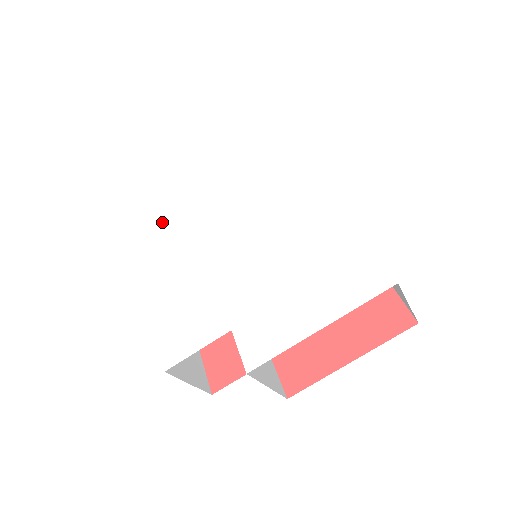
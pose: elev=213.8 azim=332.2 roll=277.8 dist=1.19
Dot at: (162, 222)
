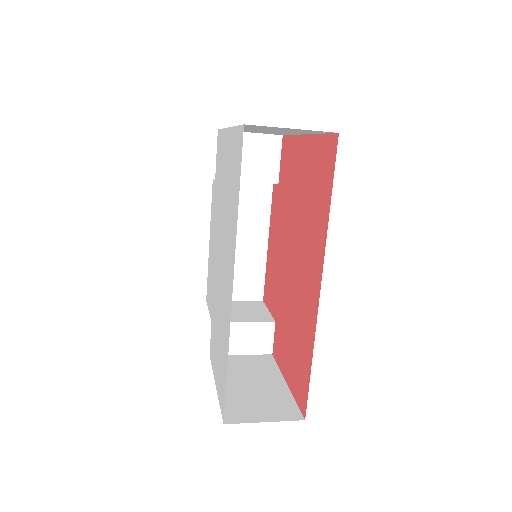
Dot at: (216, 168)
